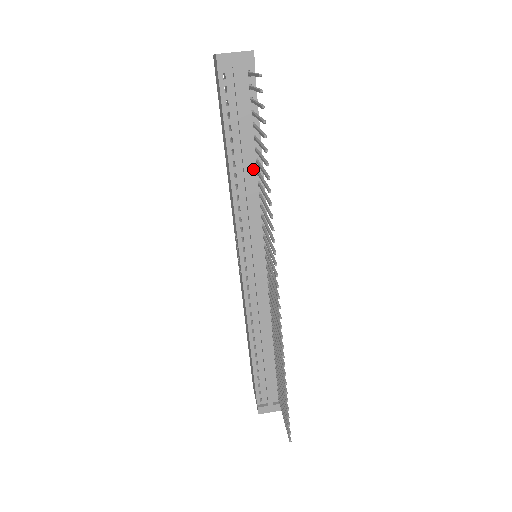
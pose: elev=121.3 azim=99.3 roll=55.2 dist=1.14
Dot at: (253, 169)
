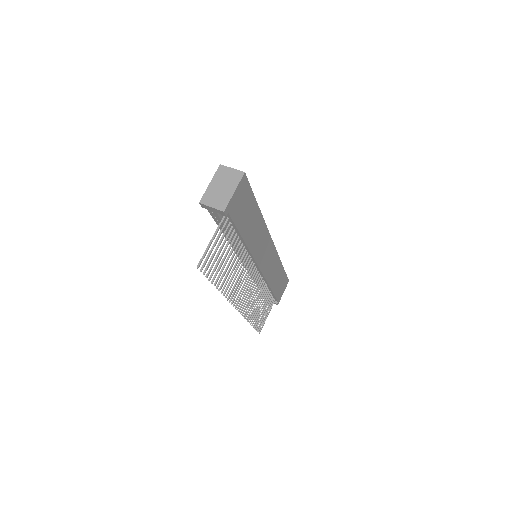
Dot at: occluded
